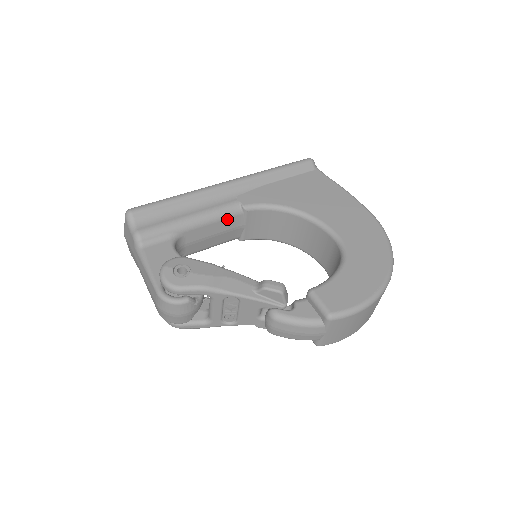
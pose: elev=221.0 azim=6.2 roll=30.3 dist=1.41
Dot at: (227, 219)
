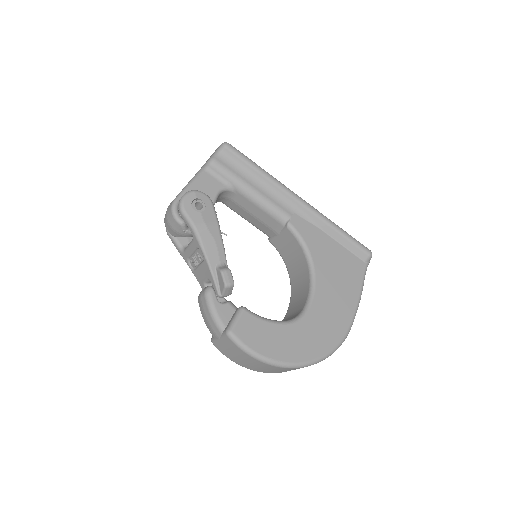
Dot at: (271, 217)
